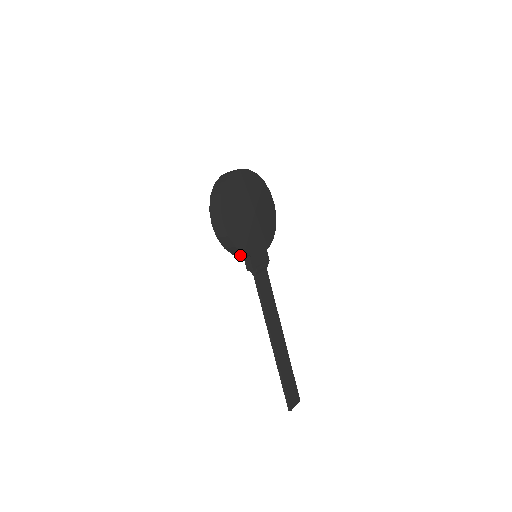
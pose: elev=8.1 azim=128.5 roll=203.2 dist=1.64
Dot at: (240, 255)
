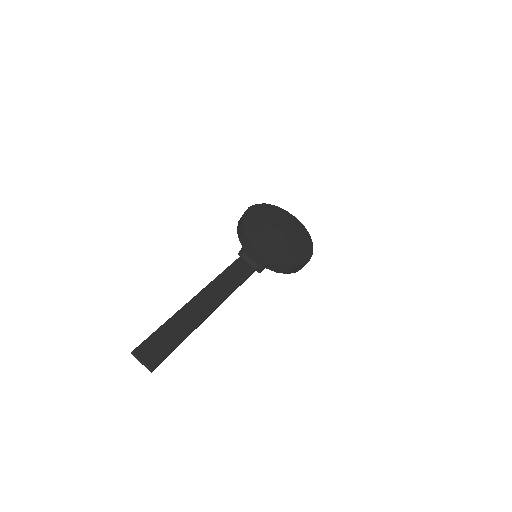
Dot at: (243, 240)
